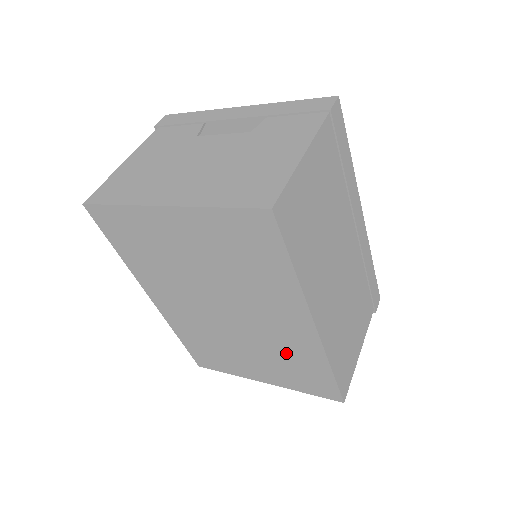
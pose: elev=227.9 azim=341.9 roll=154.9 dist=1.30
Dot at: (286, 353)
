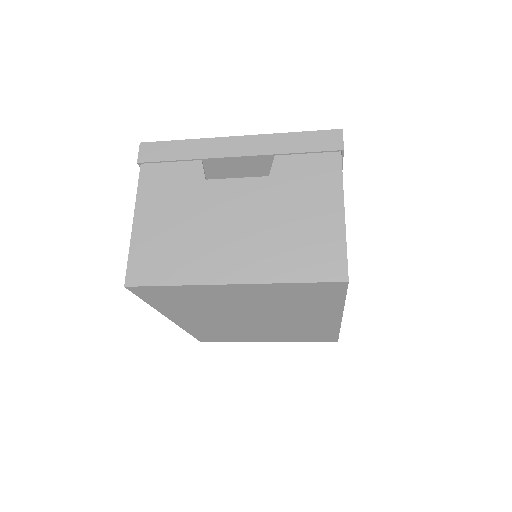
Dot at: (302, 330)
